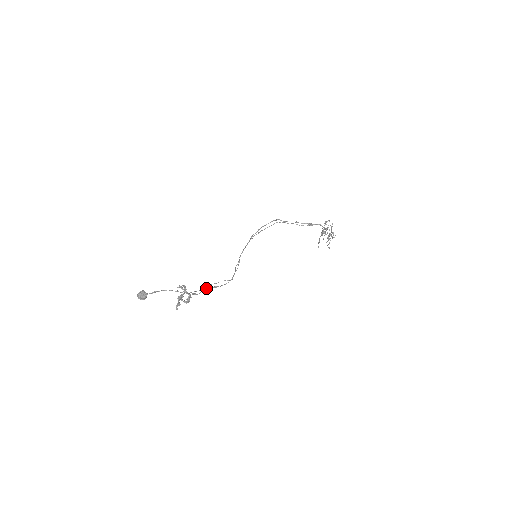
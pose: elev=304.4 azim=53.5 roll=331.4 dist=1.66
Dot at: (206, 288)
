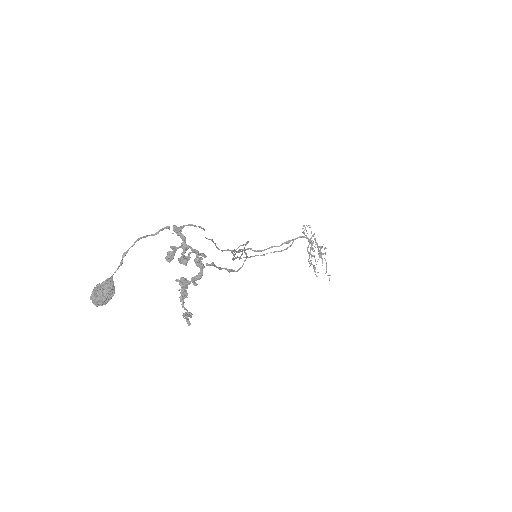
Dot at: (217, 267)
